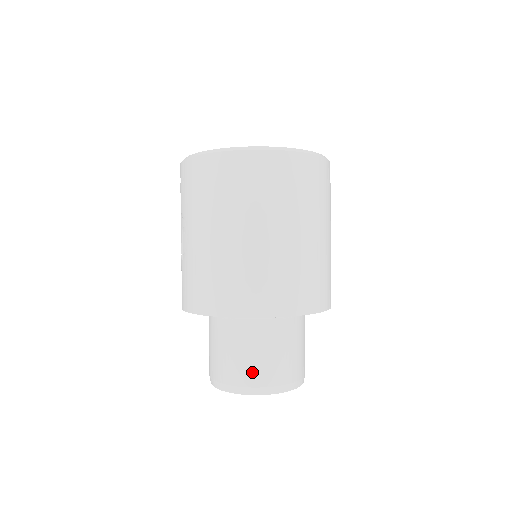
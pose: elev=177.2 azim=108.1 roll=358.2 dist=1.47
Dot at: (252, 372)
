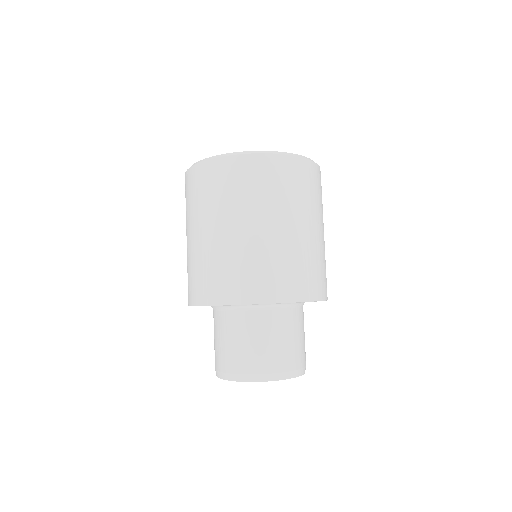
Dot at: (223, 358)
